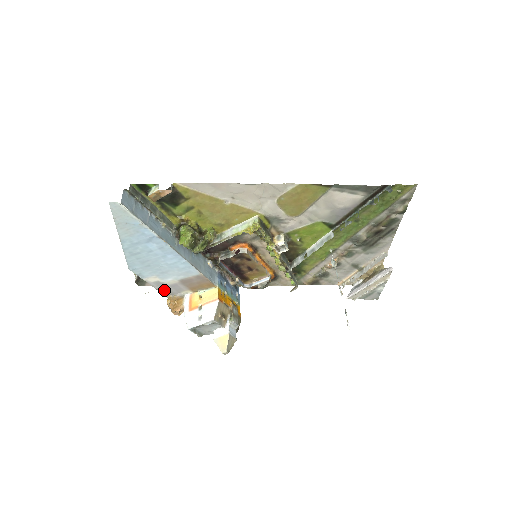
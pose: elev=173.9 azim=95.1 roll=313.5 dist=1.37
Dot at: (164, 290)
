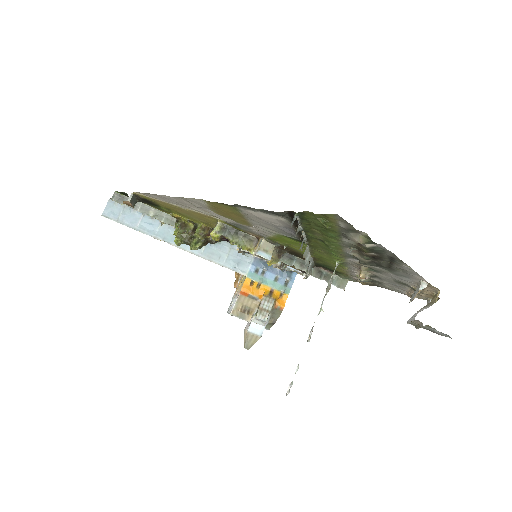
Dot at: occluded
